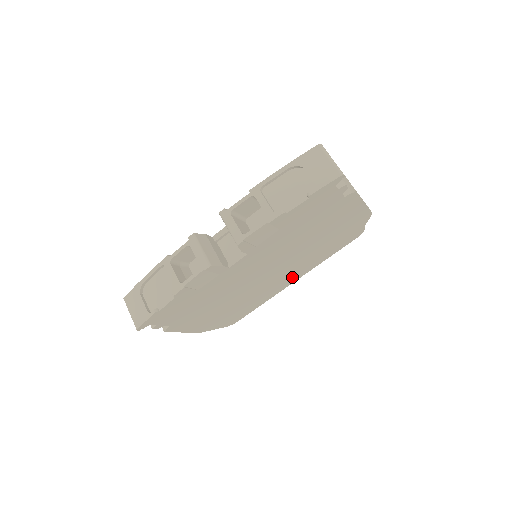
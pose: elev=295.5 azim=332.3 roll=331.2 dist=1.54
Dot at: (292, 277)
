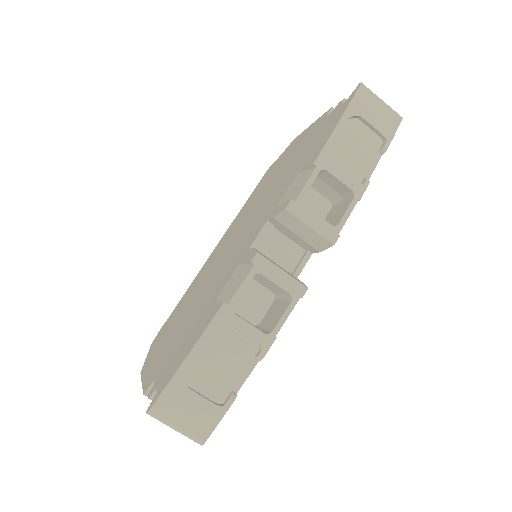
Dot at: occluded
